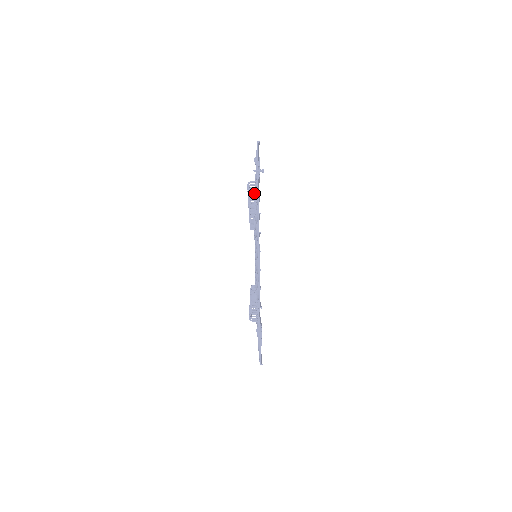
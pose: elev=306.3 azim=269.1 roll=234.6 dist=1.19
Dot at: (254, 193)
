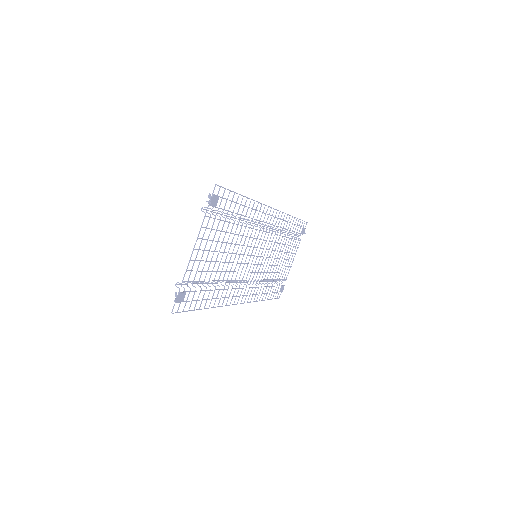
Dot at: (226, 213)
